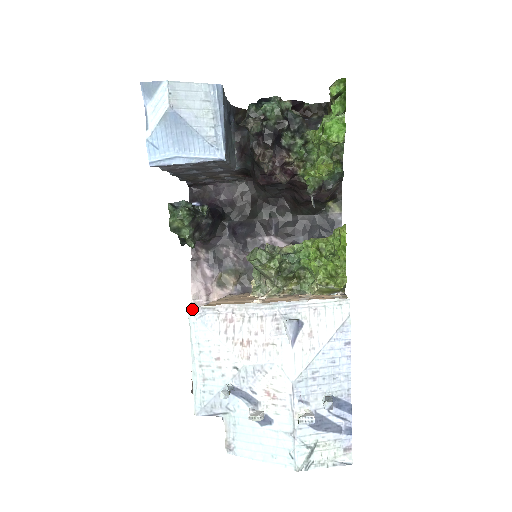
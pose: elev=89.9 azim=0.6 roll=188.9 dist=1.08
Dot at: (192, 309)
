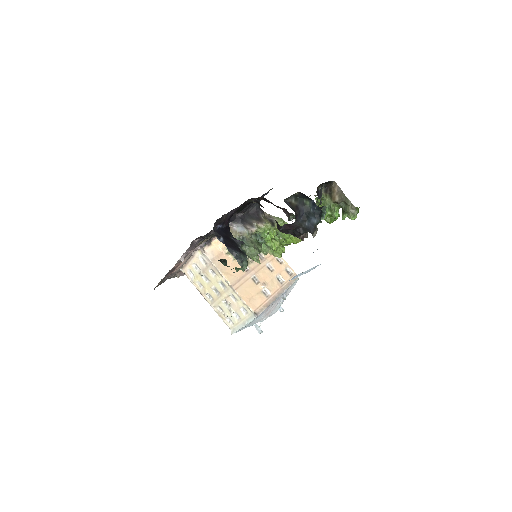
Dot at: occluded
